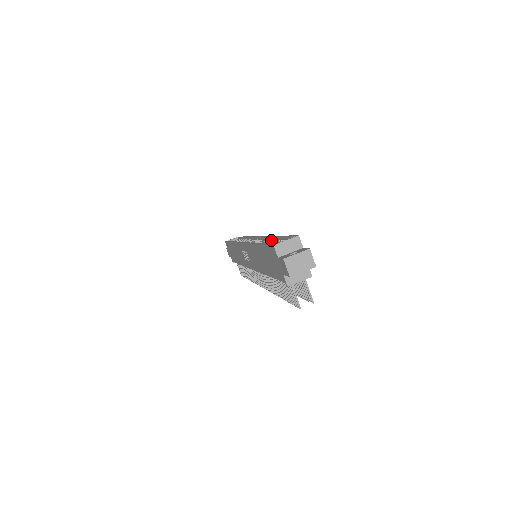
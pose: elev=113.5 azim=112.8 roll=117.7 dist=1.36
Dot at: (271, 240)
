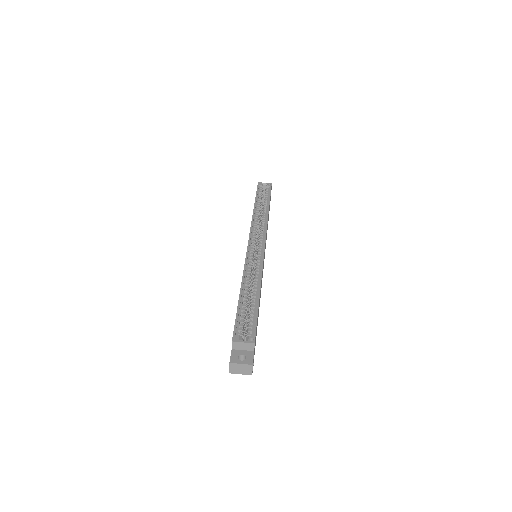
Dot at: (254, 292)
